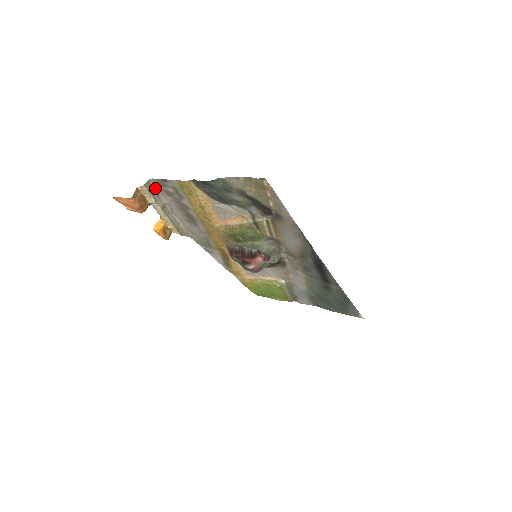
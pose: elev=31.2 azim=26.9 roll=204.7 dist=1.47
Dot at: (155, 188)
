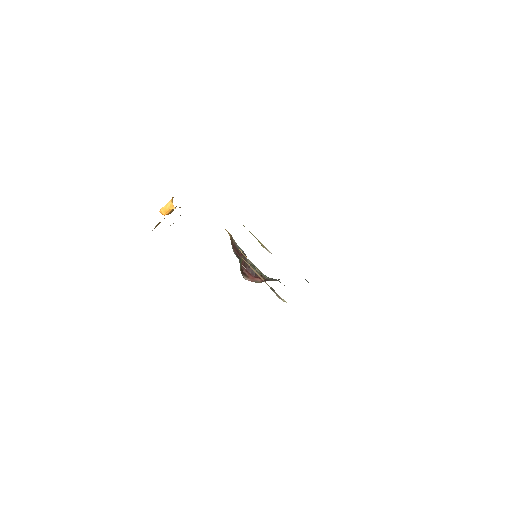
Dot at: occluded
